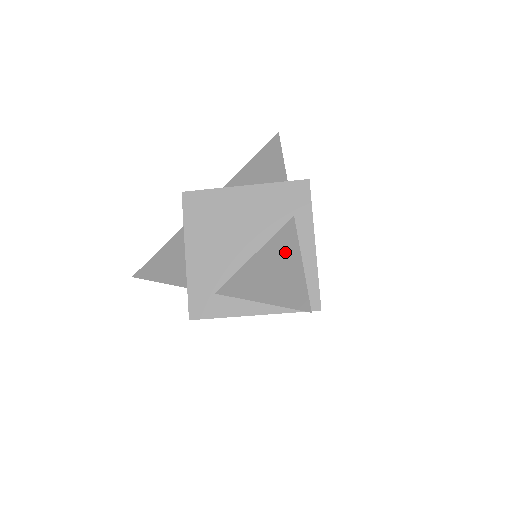
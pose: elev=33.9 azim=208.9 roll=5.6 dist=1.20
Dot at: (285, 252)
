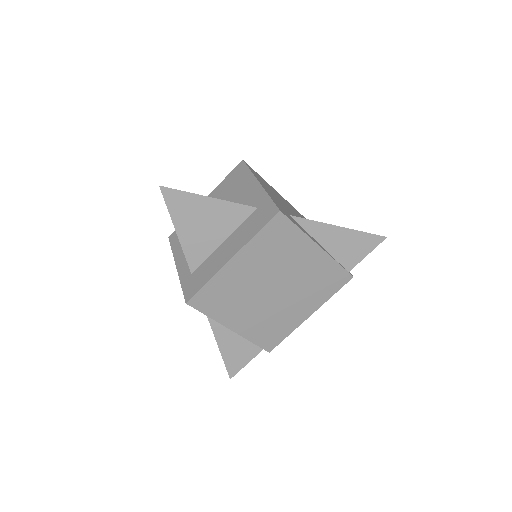
Dot at: occluded
